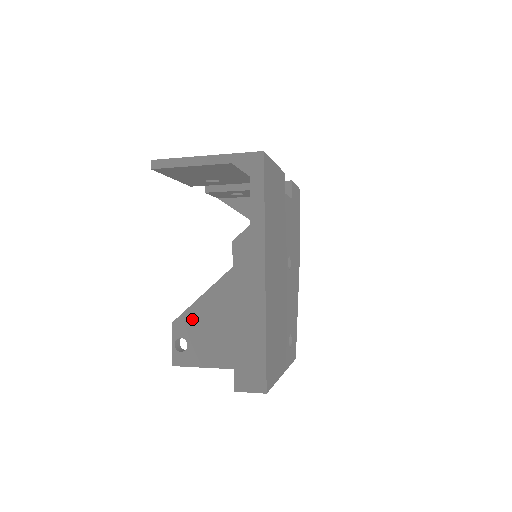
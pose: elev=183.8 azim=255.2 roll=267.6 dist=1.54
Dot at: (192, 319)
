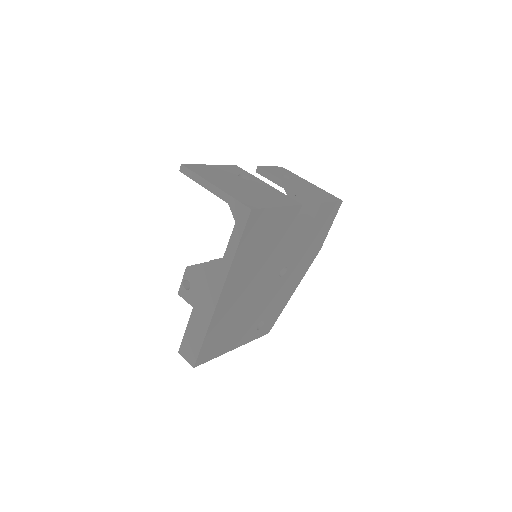
Dot at: (198, 273)
